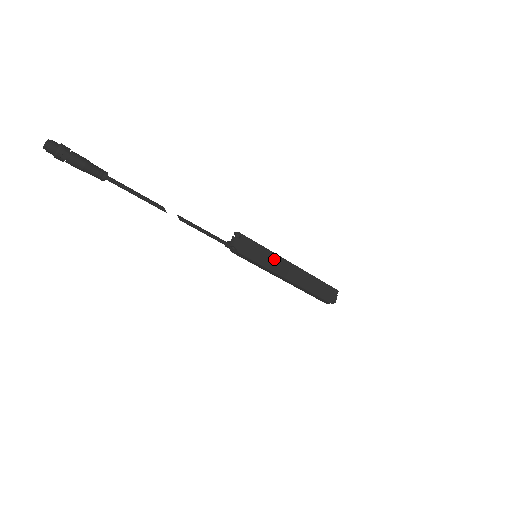
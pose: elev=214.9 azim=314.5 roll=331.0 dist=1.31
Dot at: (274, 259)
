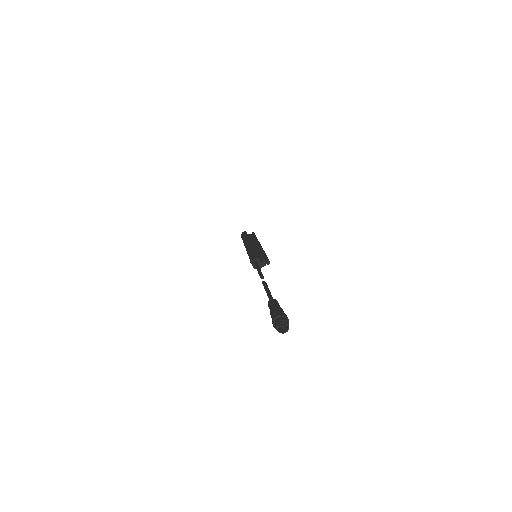
Dot at: occluded
